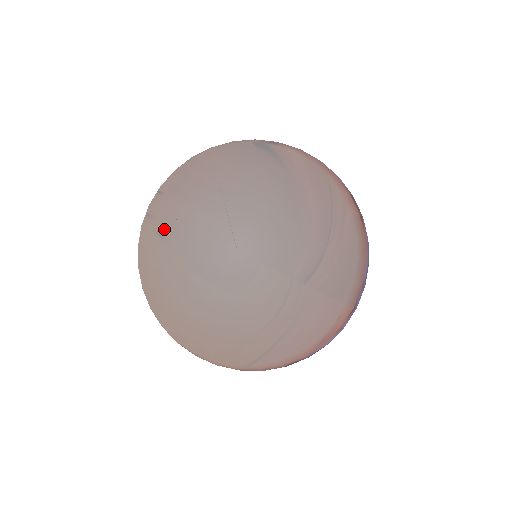
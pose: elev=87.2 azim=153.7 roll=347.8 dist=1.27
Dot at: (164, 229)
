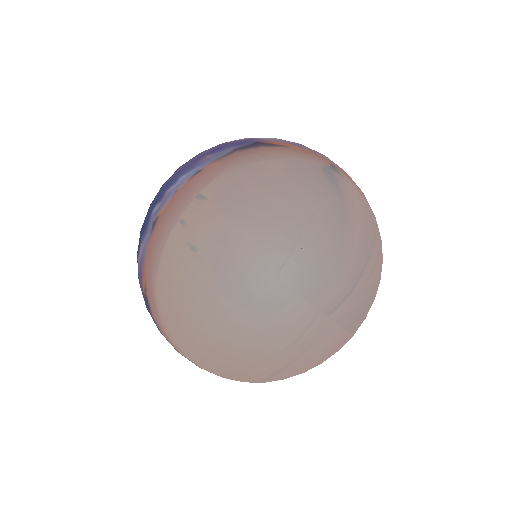
Dot at: (200, 242)
